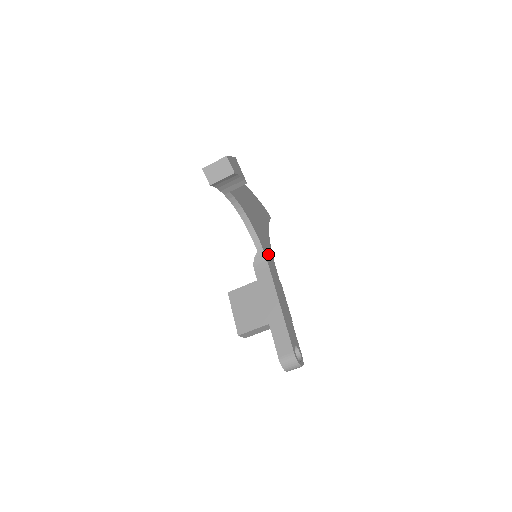
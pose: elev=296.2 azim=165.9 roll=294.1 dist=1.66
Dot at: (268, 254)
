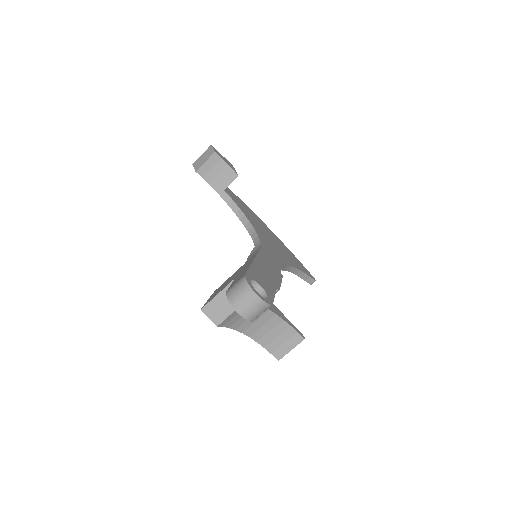
Dot at: (271, 253)
